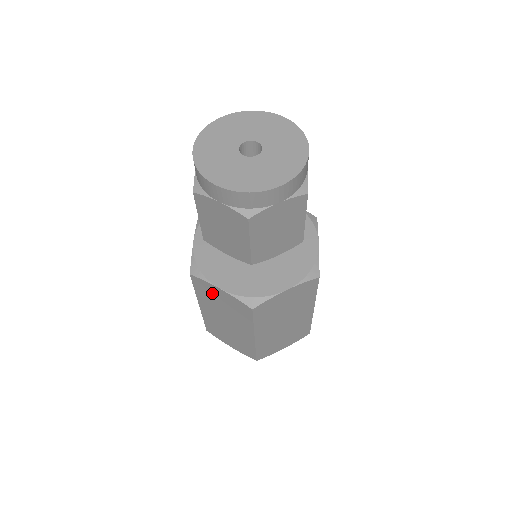
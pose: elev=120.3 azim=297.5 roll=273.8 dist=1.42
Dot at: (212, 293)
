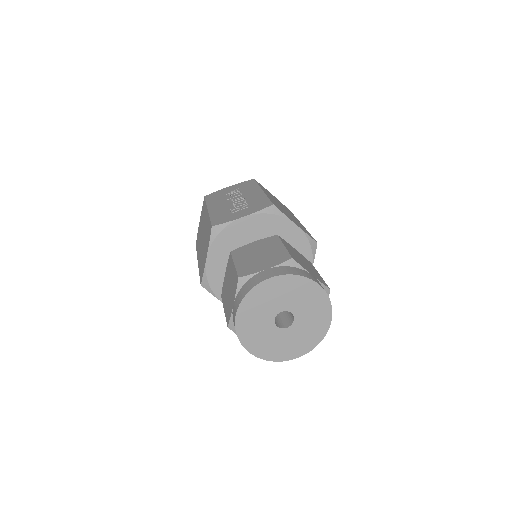
Dot at: occluded
